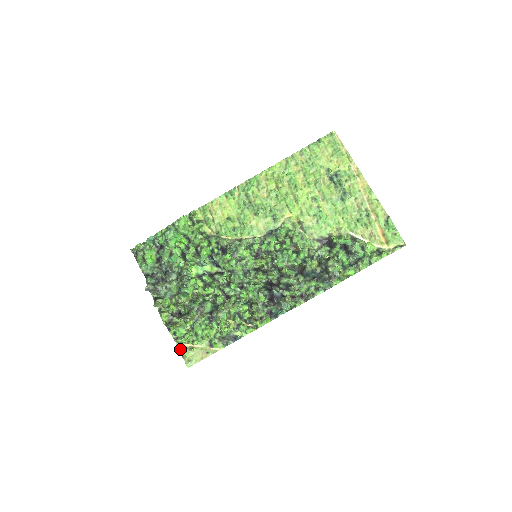
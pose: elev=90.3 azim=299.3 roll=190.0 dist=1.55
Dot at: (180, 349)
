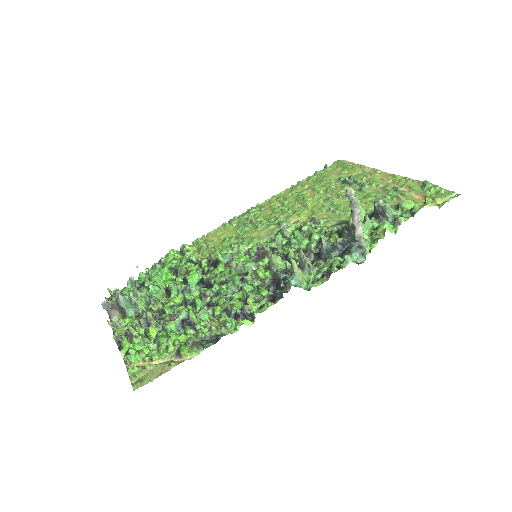
Dot at: (129, 369)
